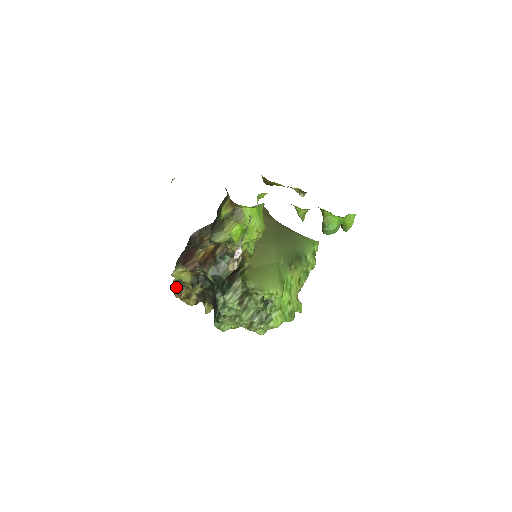
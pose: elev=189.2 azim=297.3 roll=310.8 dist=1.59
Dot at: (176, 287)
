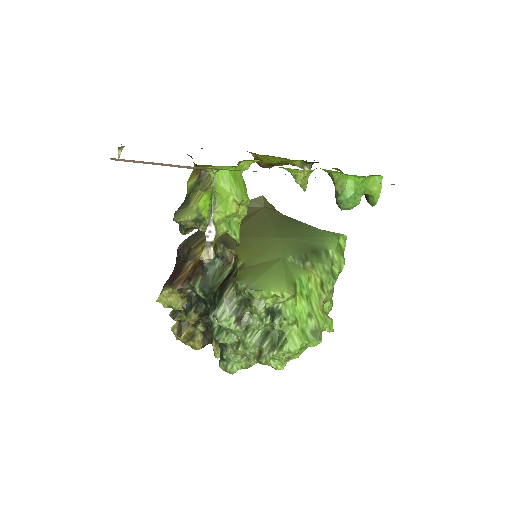
Dot at: (175, 325)
